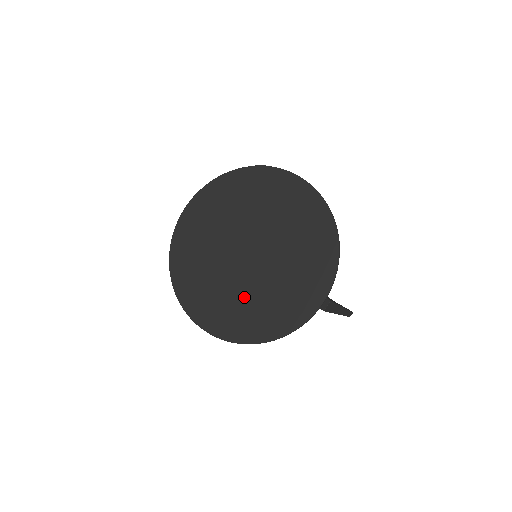
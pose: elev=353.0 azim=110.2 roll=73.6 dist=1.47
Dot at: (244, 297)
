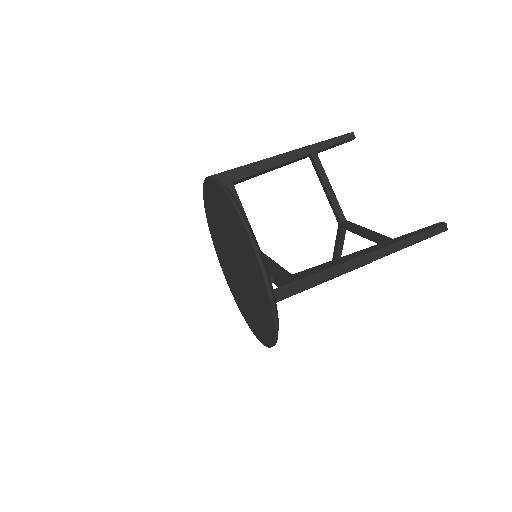
Dot at: (252, 305)
